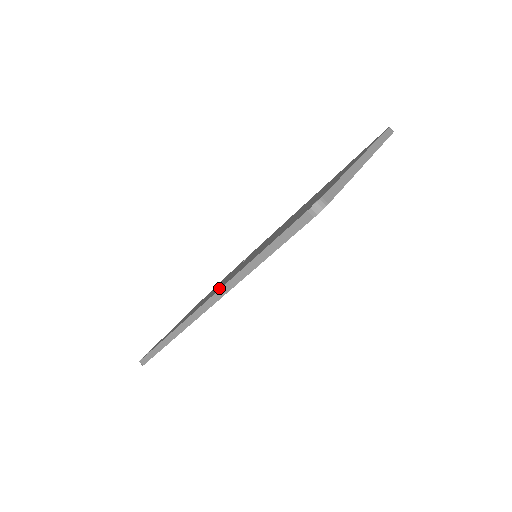
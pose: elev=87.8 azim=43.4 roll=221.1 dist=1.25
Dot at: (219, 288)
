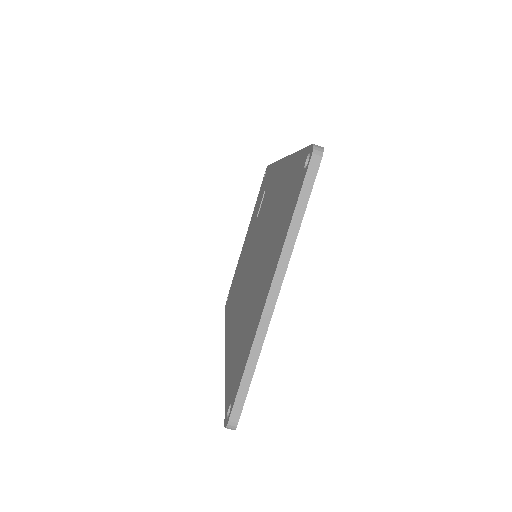
Dot at: (229, 337)
